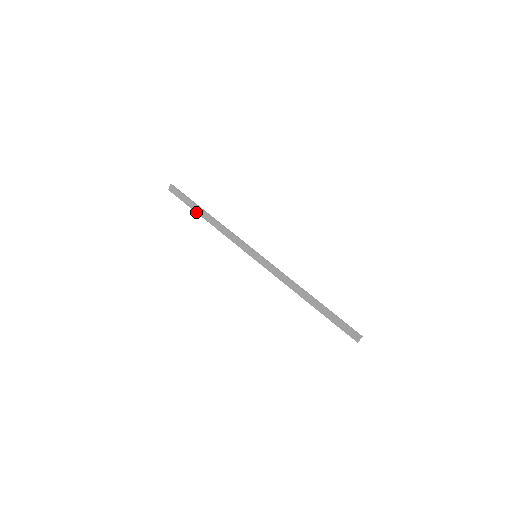
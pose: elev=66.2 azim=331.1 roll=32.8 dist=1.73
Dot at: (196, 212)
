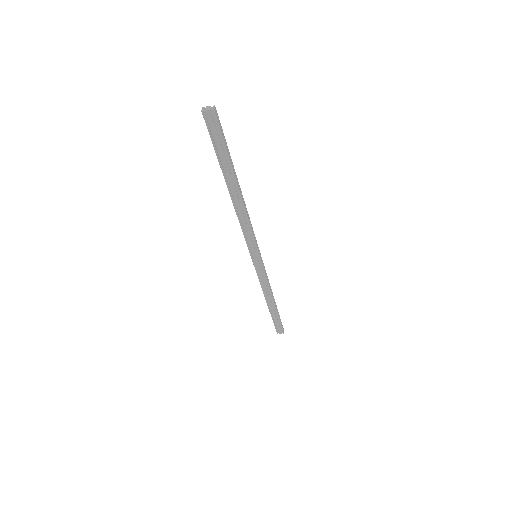
Dot at: (224, 176)
